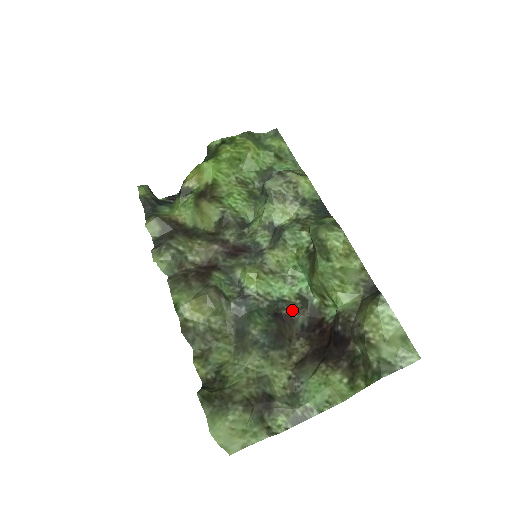
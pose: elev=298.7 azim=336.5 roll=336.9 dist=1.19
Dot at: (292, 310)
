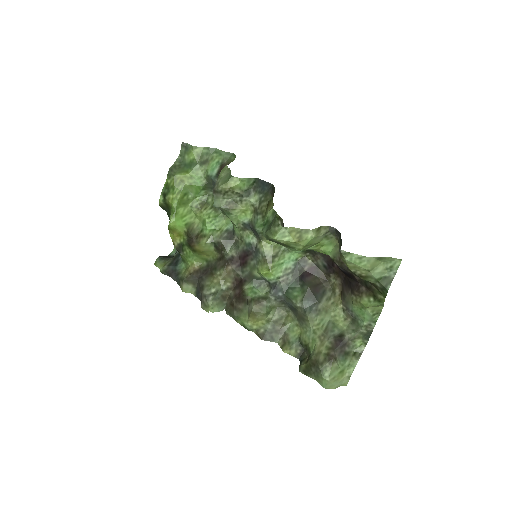
Dot at: (310, 261)
